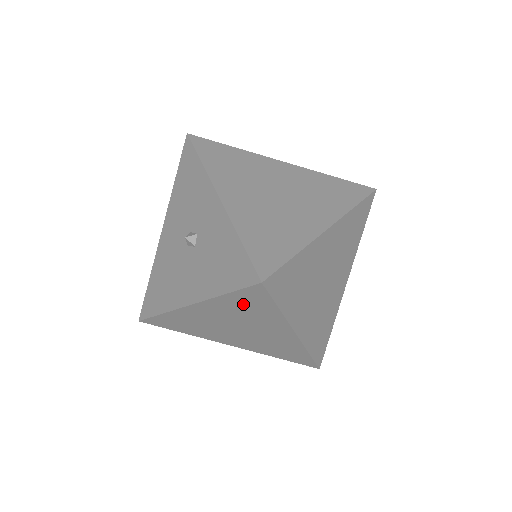
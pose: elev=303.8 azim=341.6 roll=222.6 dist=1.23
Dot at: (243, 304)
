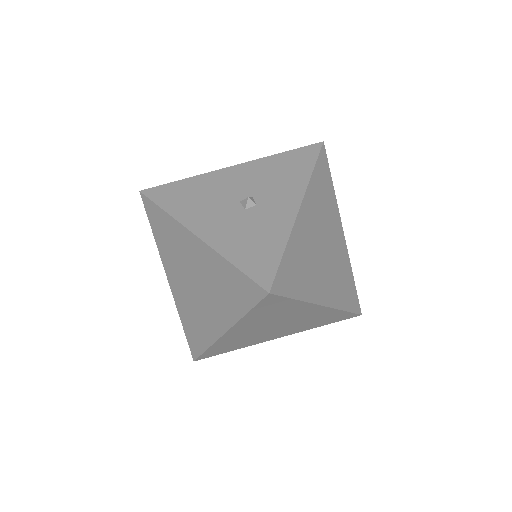
Dot at: (231, 282)
